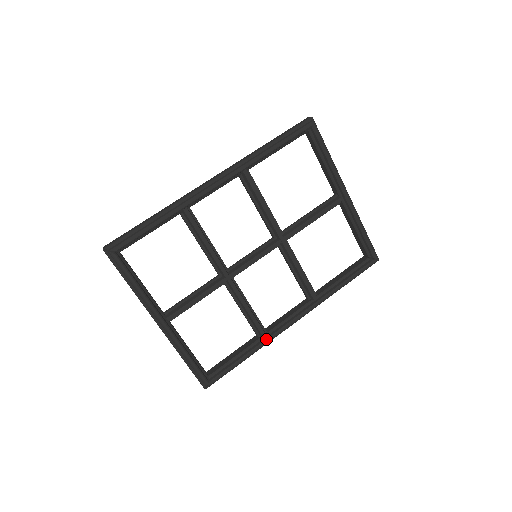
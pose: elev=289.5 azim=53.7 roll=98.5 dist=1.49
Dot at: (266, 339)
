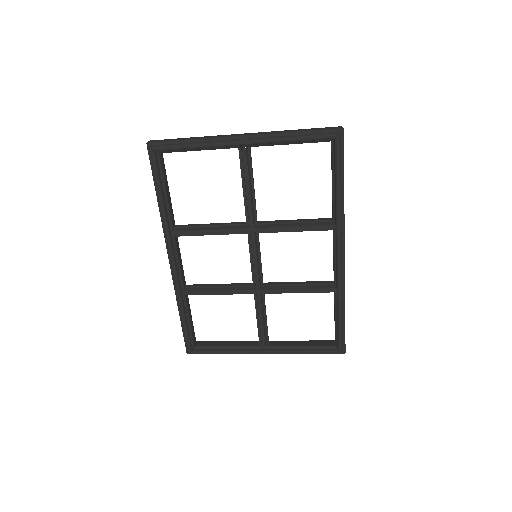
Dot at: (337, 292)
